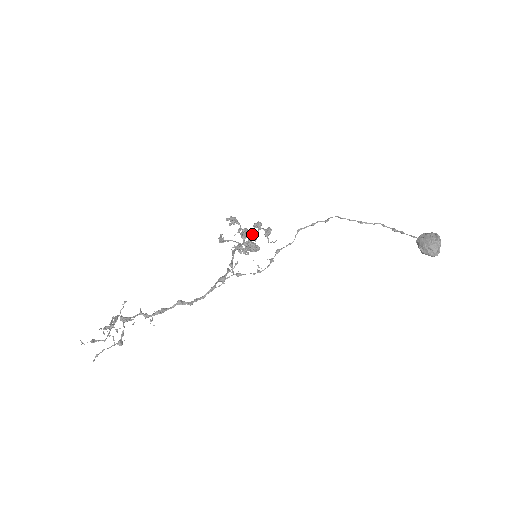
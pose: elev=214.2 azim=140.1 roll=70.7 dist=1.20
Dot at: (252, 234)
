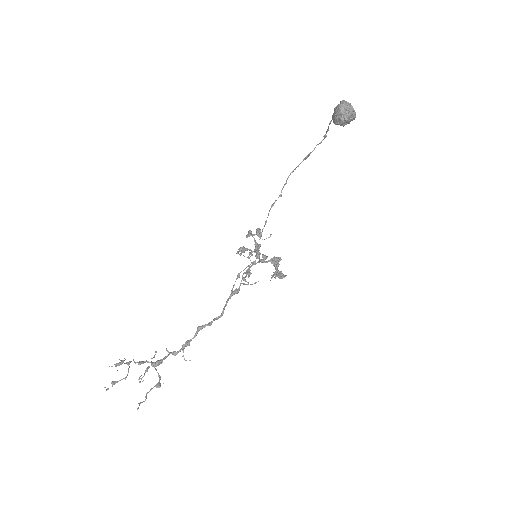
Dot at: occluded
